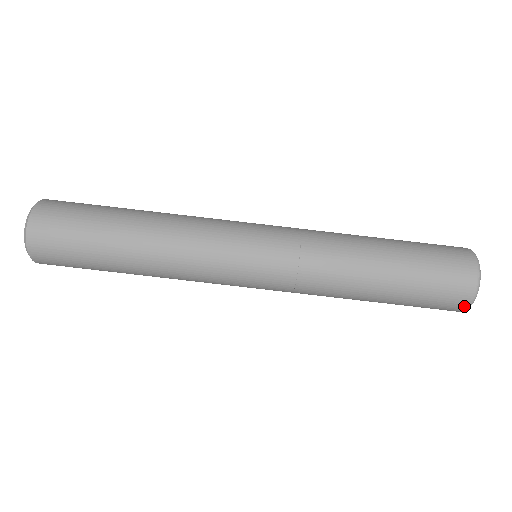
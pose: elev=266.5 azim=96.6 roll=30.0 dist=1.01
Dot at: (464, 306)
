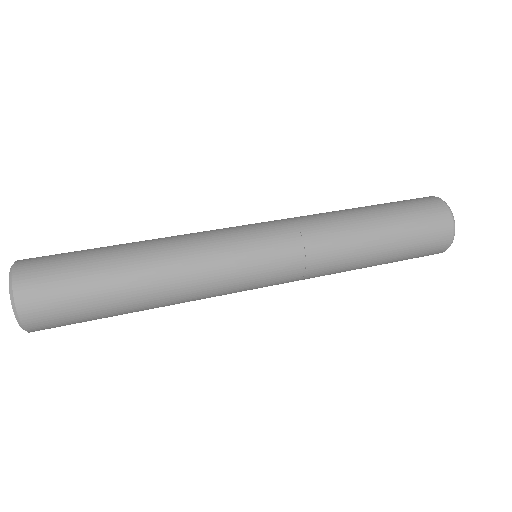
Dot at: (450, 227)
